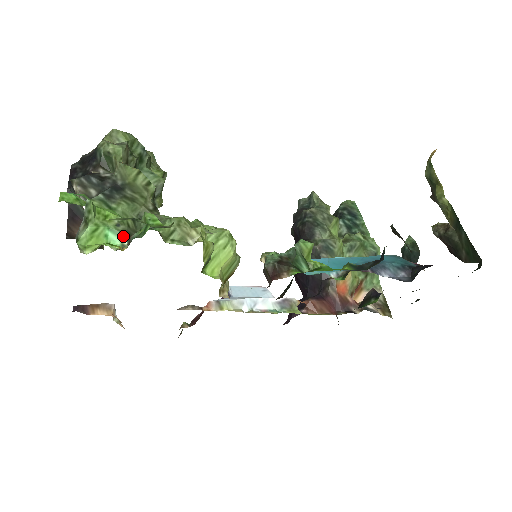
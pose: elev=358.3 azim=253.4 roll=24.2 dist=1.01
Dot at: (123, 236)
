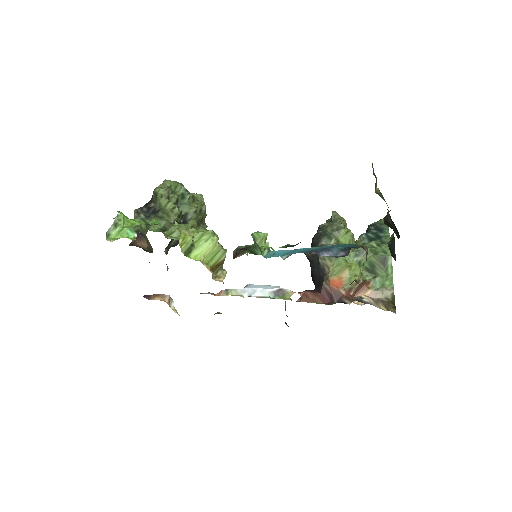
Dot at: (136, 233)
